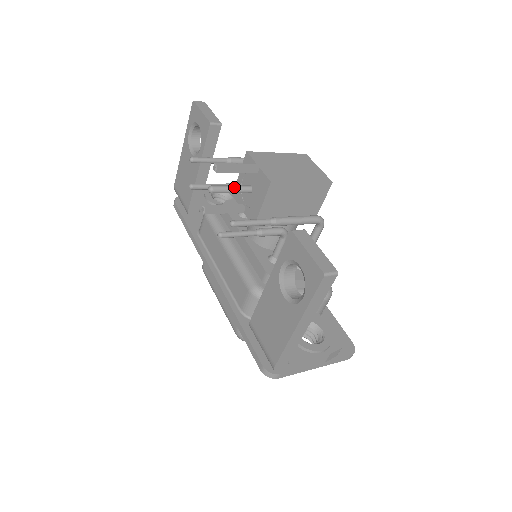
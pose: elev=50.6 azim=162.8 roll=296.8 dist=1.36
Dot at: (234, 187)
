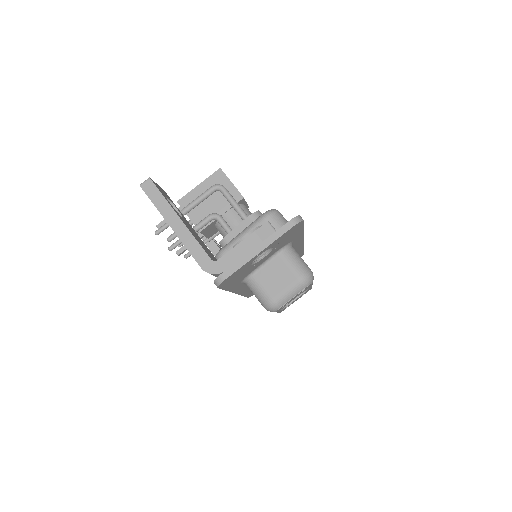
Dot at: occluded
